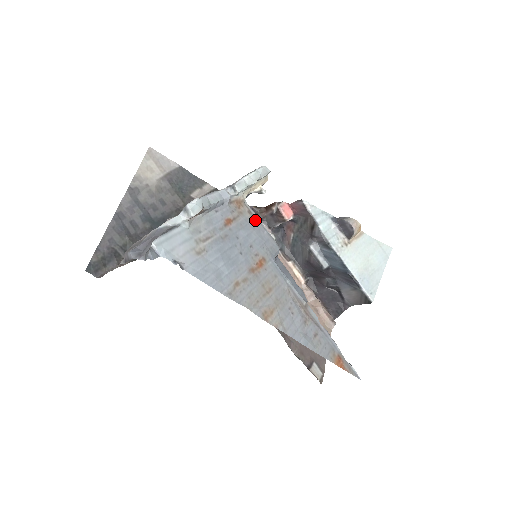
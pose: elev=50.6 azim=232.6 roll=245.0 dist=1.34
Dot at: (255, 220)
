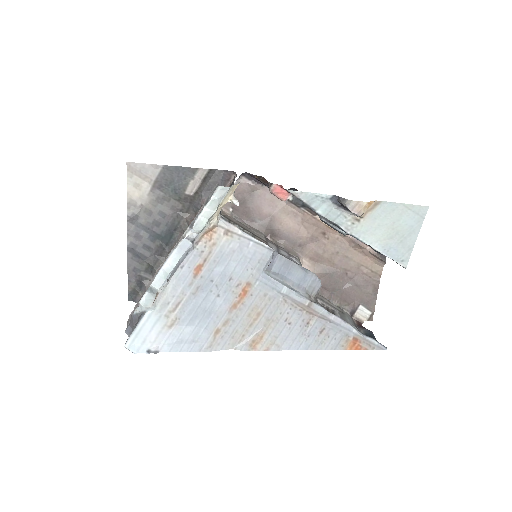
Dot at: (235, 238)
